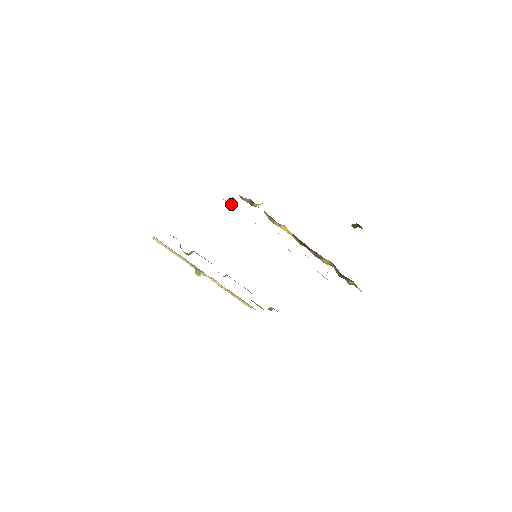
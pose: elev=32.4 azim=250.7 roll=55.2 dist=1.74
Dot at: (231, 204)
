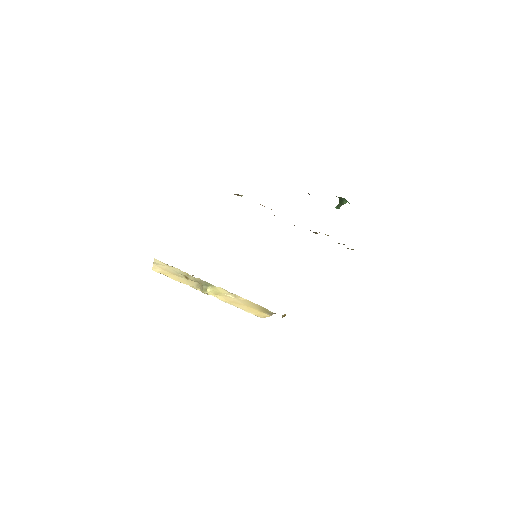
Dot at: occluded
